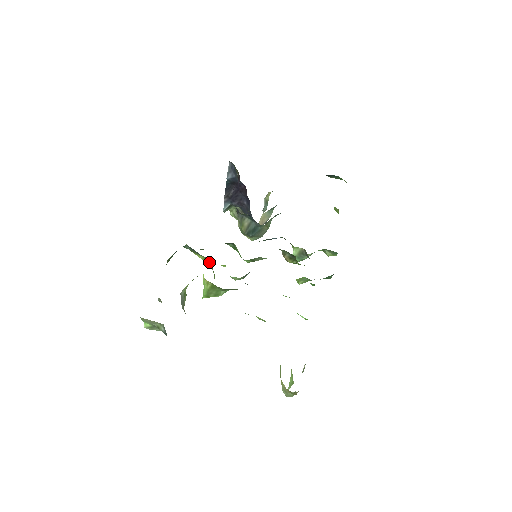
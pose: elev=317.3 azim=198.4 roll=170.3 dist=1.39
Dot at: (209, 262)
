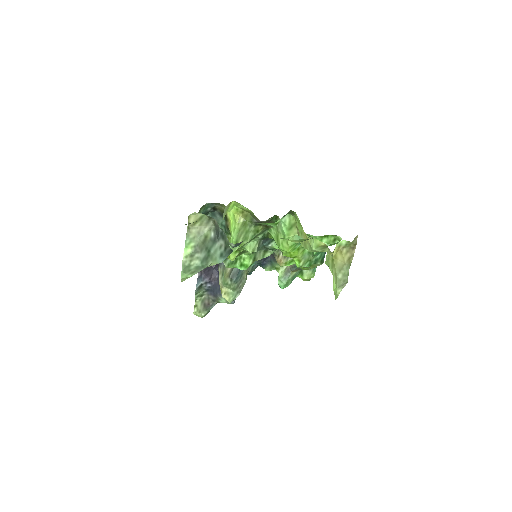
Dot at: occluded
